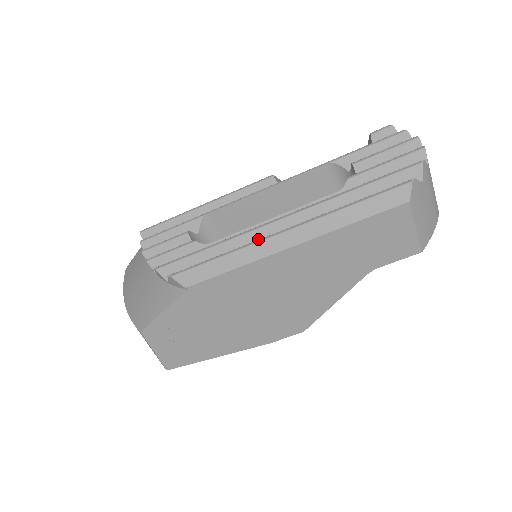
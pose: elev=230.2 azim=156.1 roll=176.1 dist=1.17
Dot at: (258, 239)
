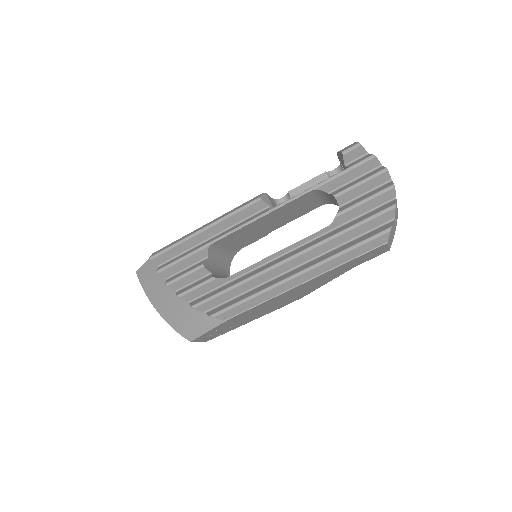
Dot at: (272, 275)
